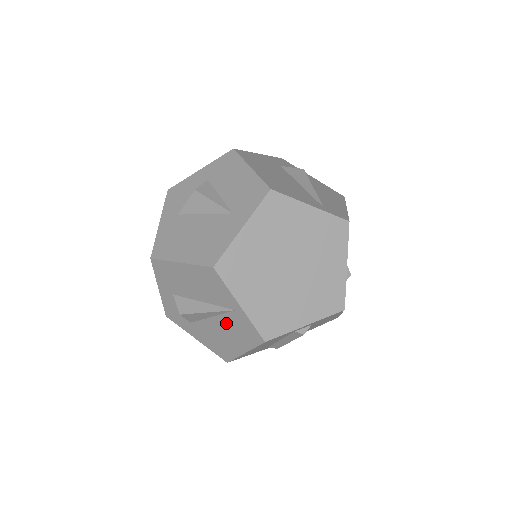
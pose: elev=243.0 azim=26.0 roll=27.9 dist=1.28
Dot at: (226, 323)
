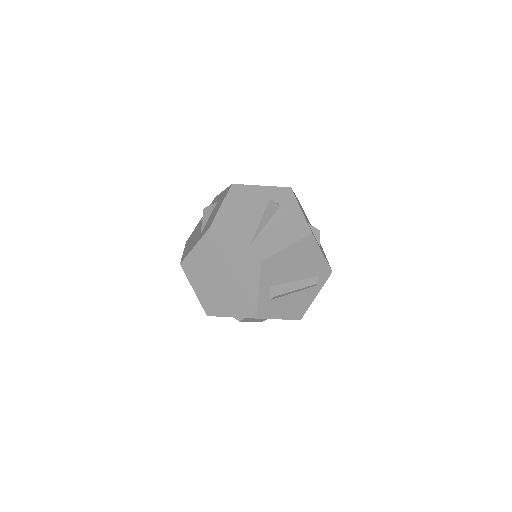
Dot at: occluded
